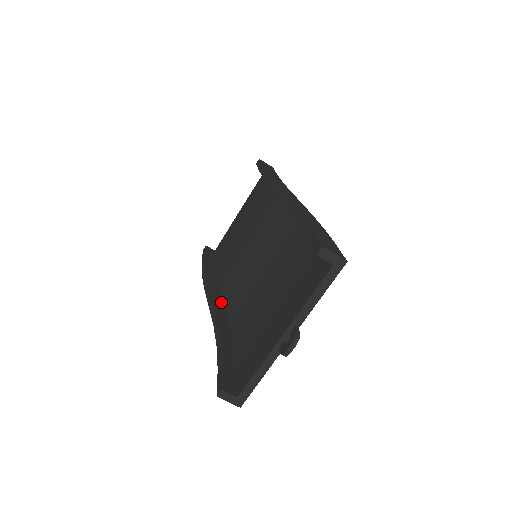
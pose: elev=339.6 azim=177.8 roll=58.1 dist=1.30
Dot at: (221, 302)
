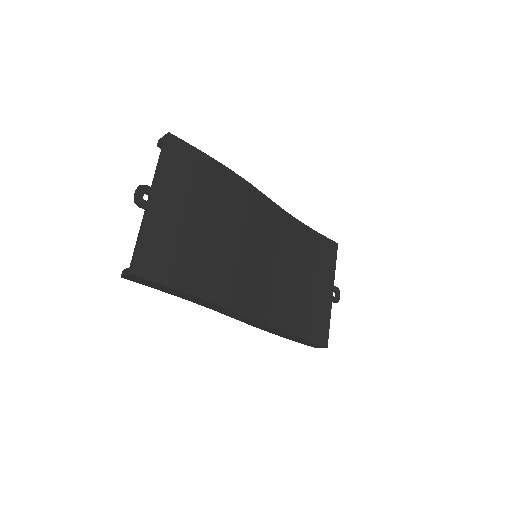
Dot at: occluded
